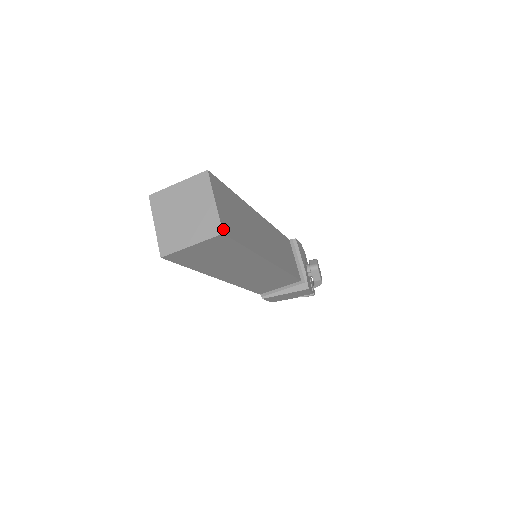
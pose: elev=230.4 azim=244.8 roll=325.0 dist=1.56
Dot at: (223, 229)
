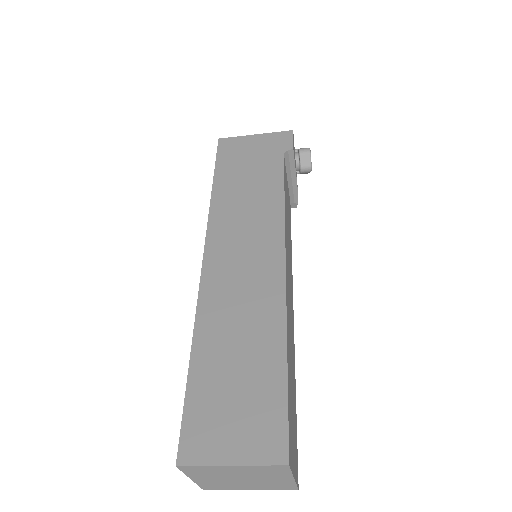
Dot at: (297, 484)
